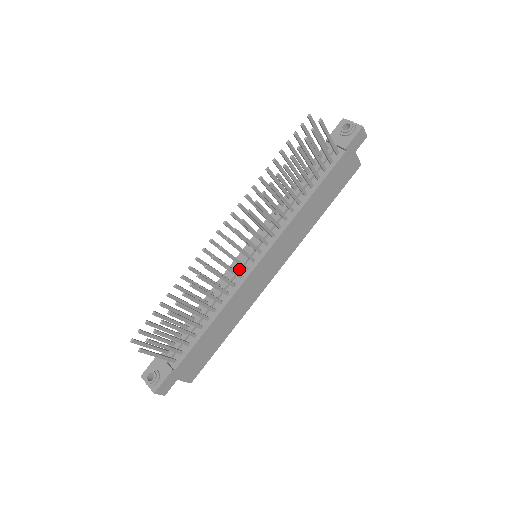
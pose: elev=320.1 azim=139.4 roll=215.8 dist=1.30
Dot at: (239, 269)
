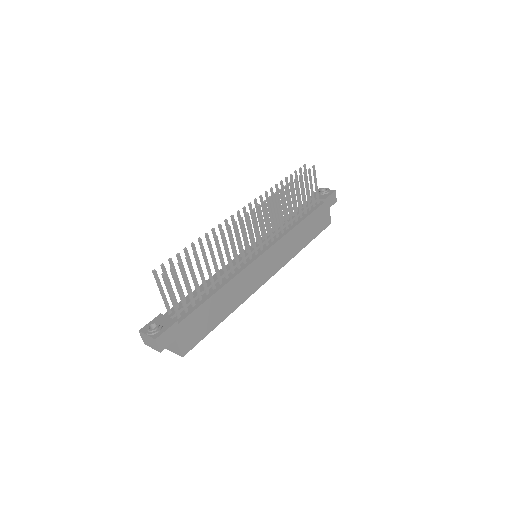
Dot at: occluded
